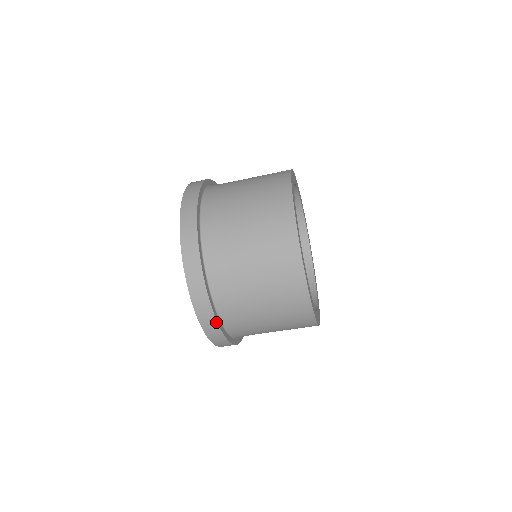
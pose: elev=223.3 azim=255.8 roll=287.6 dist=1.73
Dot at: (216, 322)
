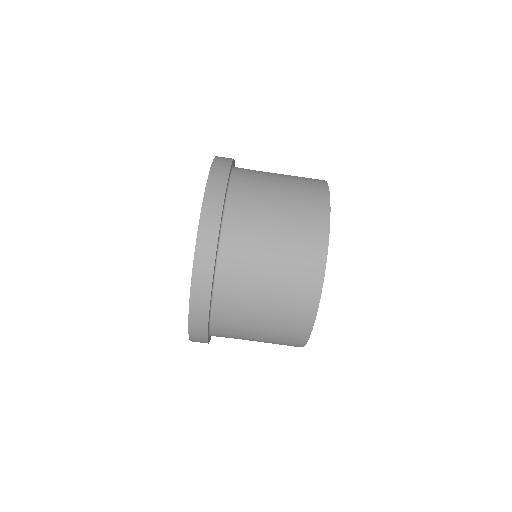
Dot at: (206, 338)
